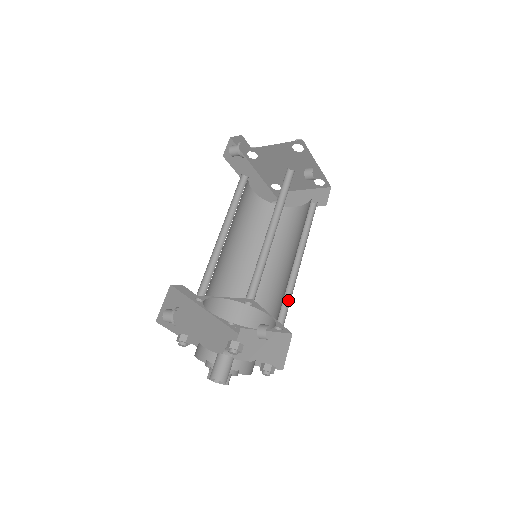
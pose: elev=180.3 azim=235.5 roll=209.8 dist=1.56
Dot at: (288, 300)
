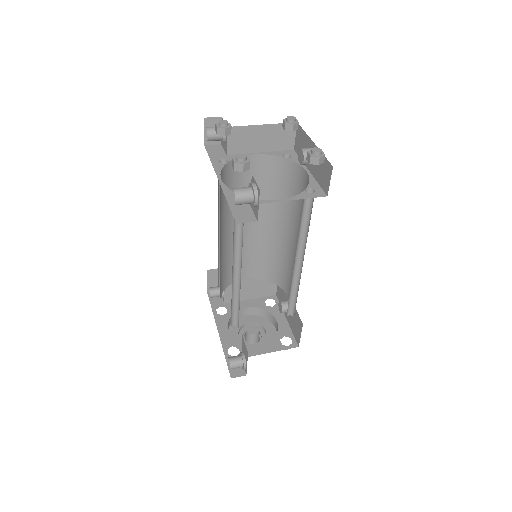
Dot at: occluded
